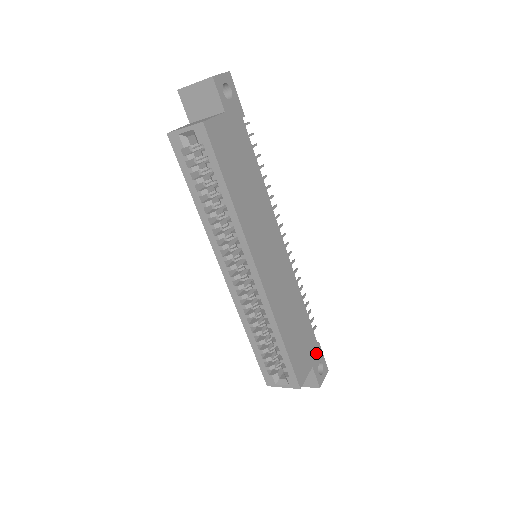
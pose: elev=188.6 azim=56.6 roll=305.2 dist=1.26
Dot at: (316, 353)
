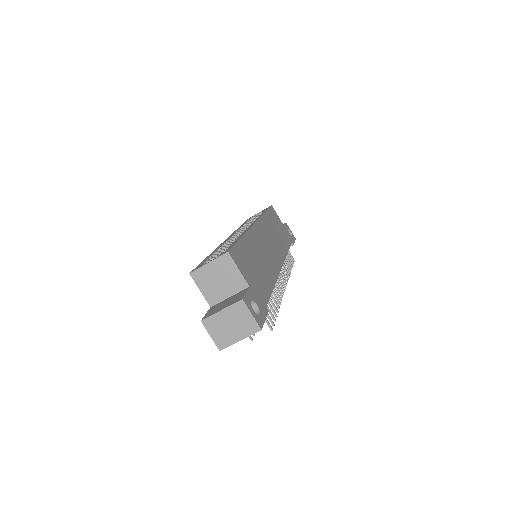
Dot at: (260, 301)
